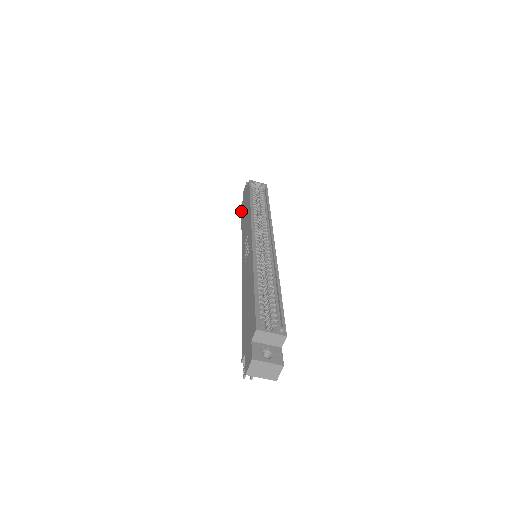
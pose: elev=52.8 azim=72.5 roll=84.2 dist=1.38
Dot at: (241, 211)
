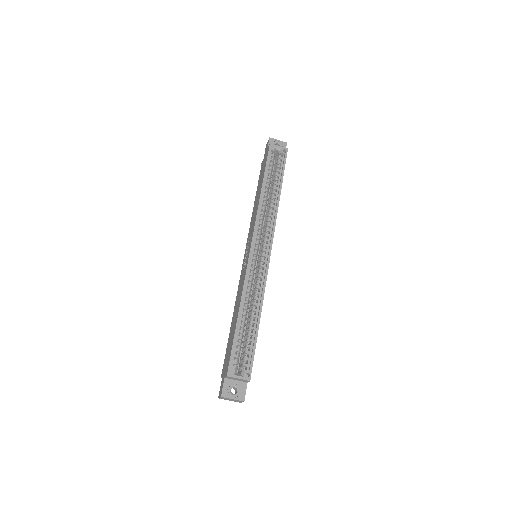
Dot at: occluded
